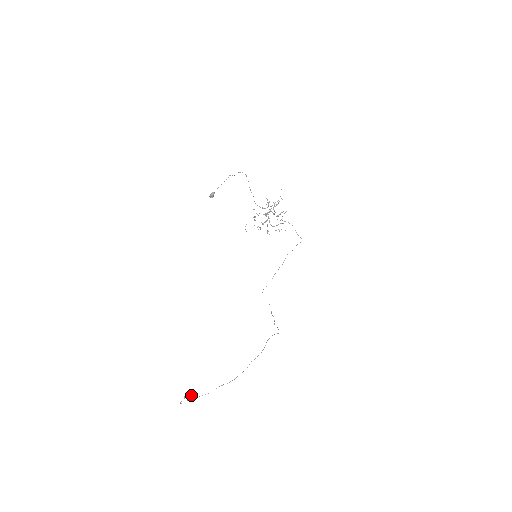
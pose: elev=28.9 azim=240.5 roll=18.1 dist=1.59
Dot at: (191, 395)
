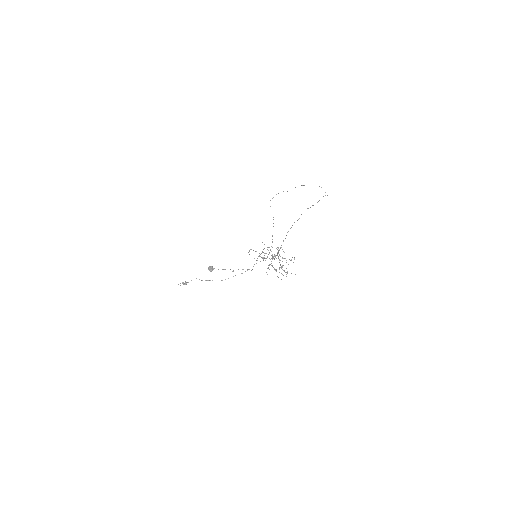
Dot at: (186, 283)
